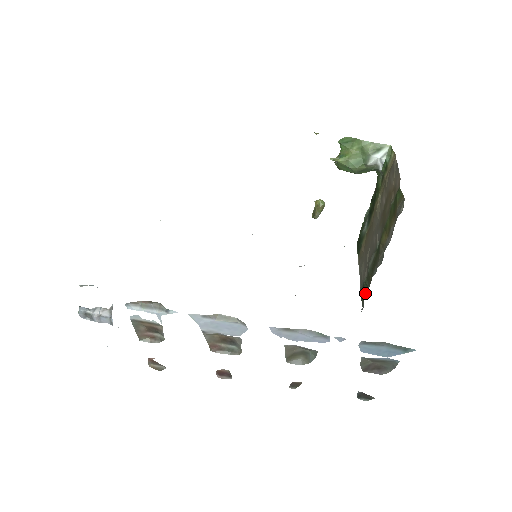
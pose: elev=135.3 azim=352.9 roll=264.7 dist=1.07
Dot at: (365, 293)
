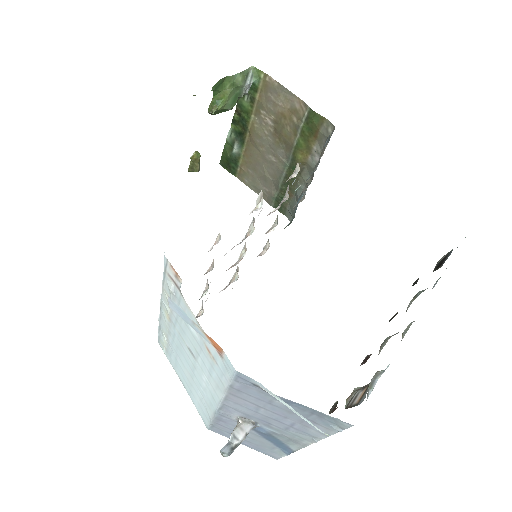
Dot at: (286, 205)
